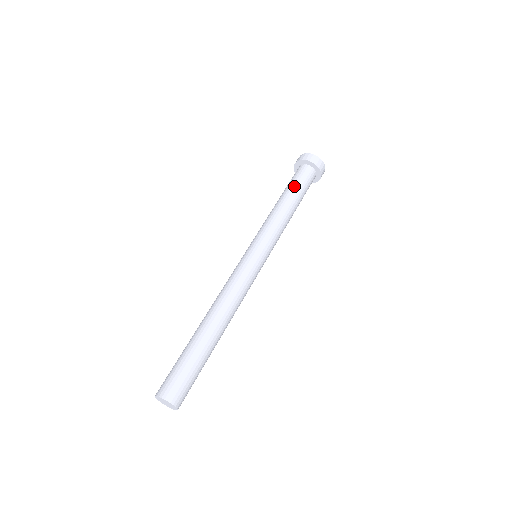
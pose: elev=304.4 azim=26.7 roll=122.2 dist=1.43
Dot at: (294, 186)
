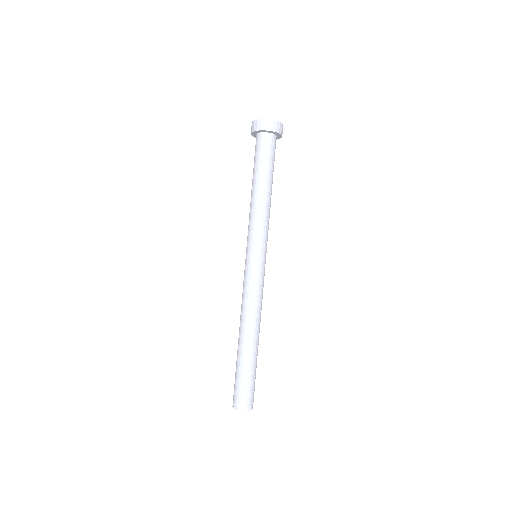
Dot at: (263, 167)
